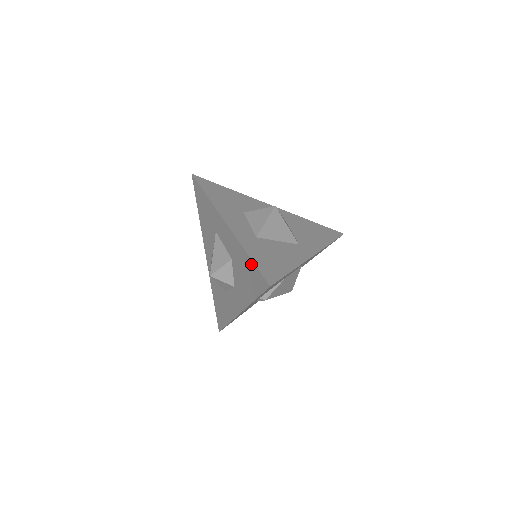
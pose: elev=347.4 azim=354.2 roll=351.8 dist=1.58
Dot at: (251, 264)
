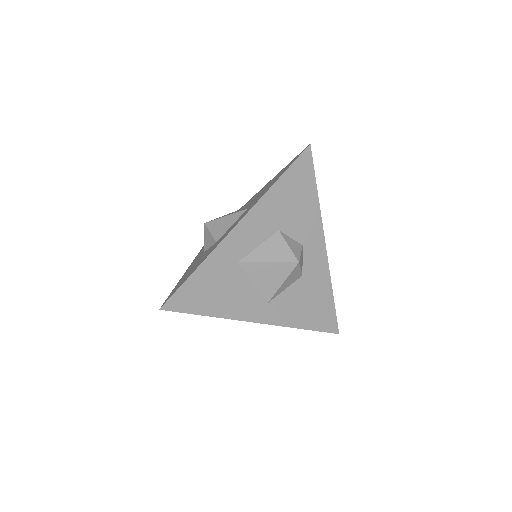
Dot at: (189, 276)
